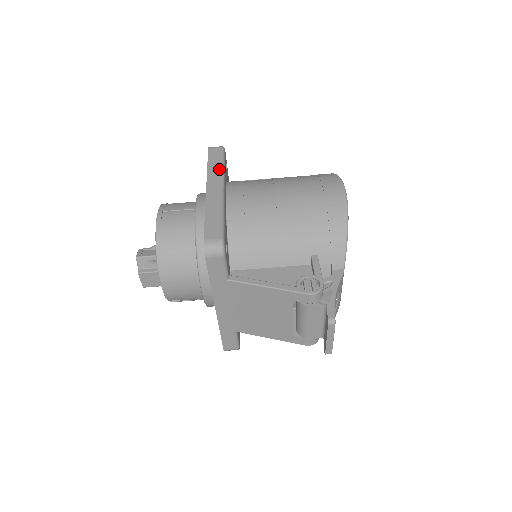
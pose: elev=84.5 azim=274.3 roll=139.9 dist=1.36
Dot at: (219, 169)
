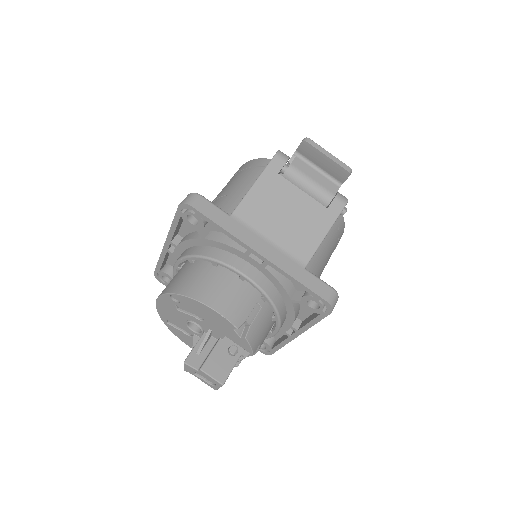
Dot at: occluded
